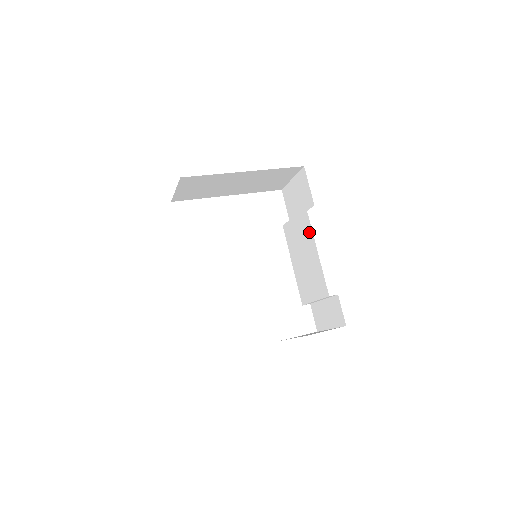
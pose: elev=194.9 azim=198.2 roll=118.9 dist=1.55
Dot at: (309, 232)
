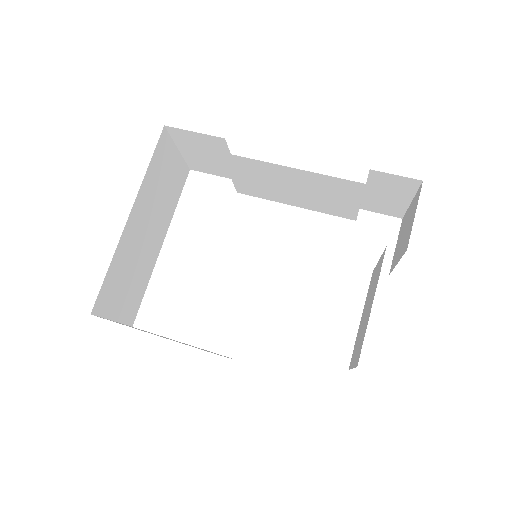
Dot at: (259, 165)
